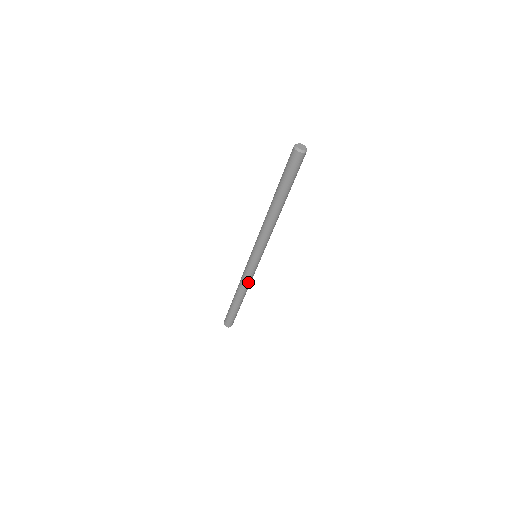
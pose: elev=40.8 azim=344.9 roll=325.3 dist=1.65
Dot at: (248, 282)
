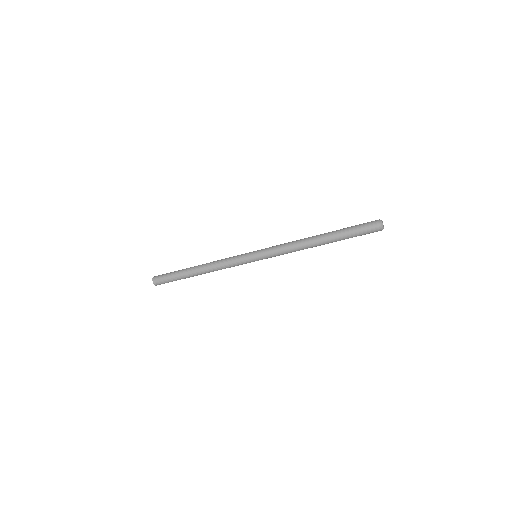
Dot at: (224, 266)
